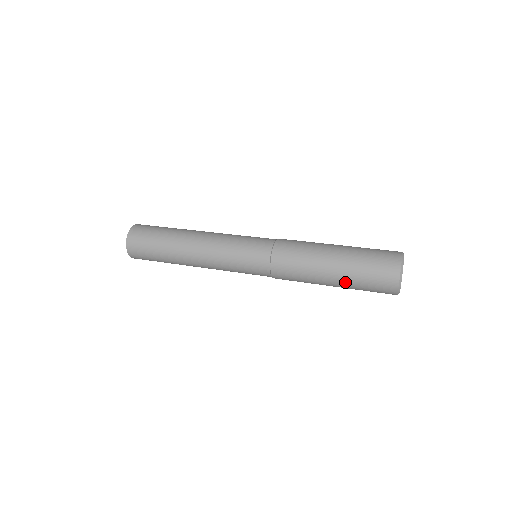
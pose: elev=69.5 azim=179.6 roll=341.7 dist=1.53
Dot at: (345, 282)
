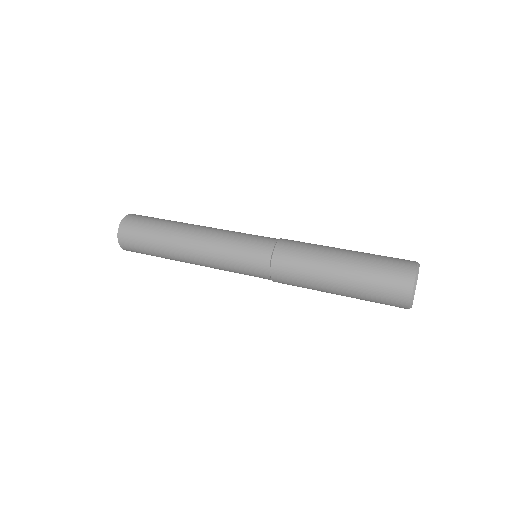
Dot at: (354, 273)
